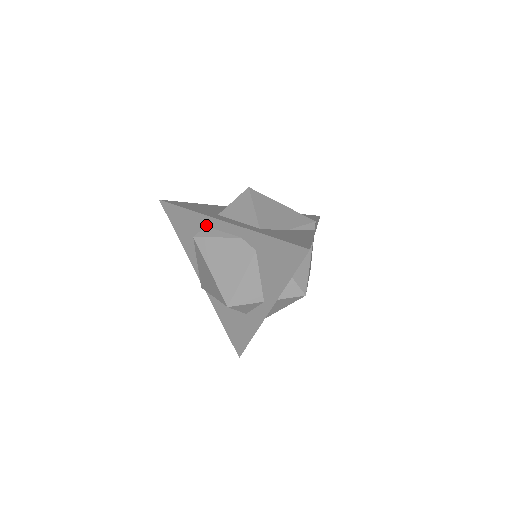
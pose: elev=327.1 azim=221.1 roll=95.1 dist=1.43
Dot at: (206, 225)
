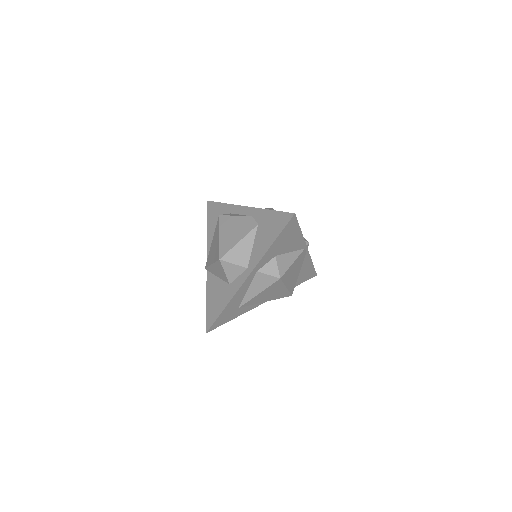
Dot at: (232, 212)
